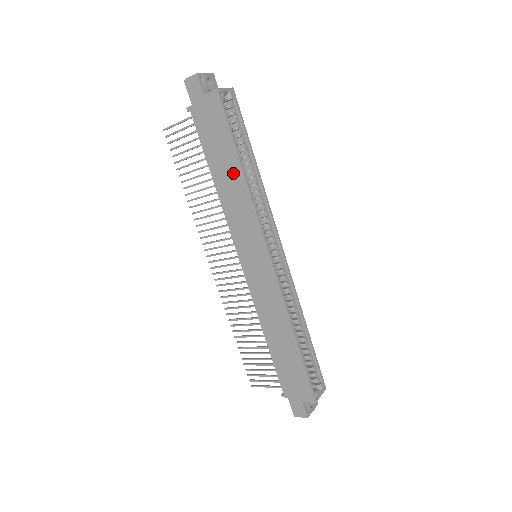
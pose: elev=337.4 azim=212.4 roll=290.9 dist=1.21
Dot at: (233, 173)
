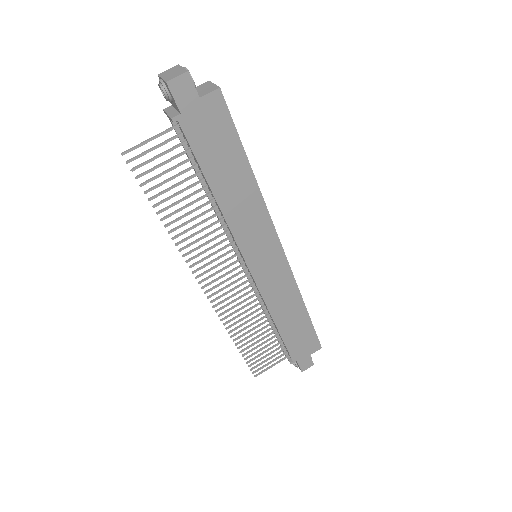
Dot at: (242, 181)
